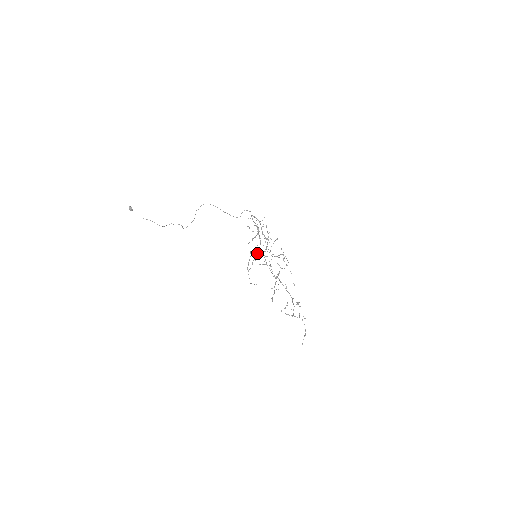
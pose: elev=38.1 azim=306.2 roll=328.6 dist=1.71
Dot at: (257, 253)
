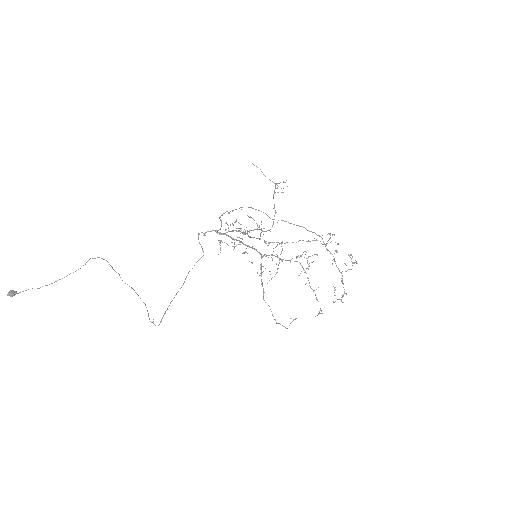
Dot at: (260, 265)
